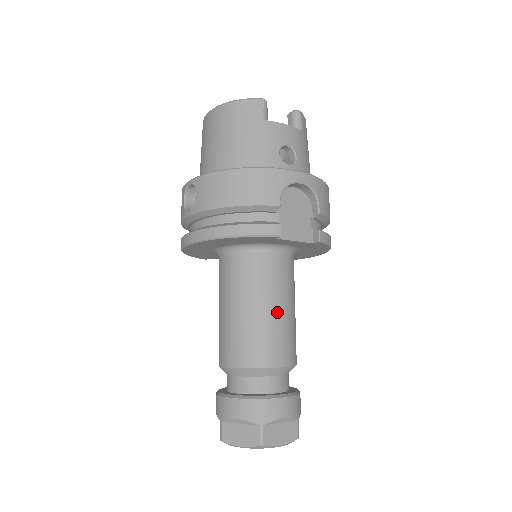
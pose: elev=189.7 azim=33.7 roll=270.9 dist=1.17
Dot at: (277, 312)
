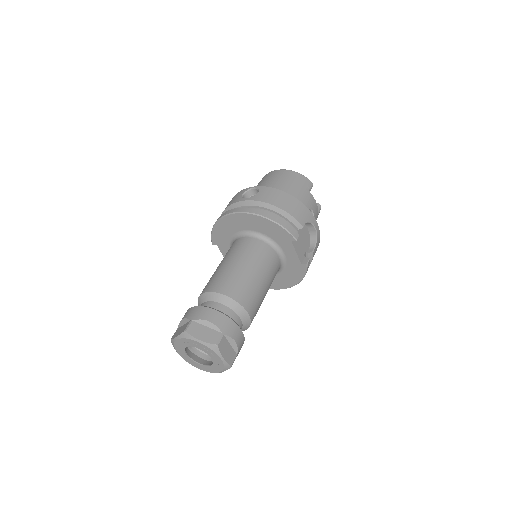
Dot at: (263, 284)
